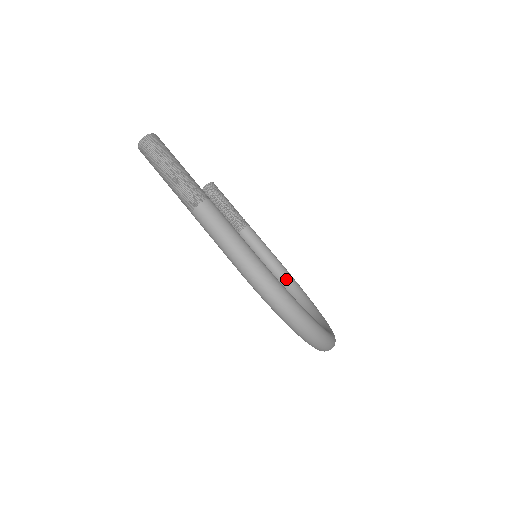
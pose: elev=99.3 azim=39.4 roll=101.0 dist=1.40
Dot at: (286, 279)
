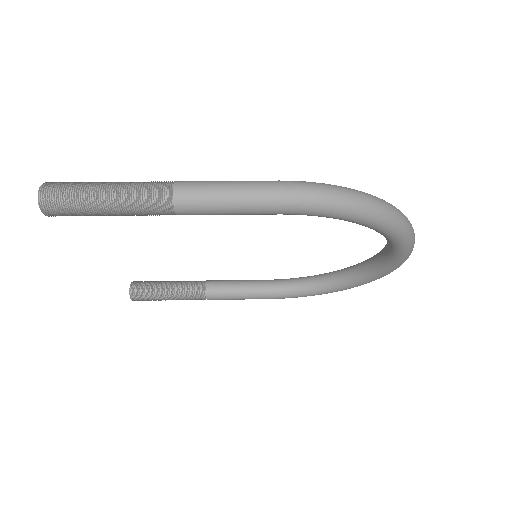
Dot at: (290, 283)
